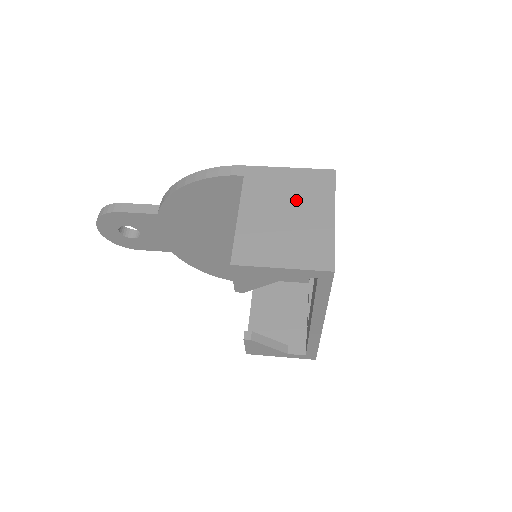
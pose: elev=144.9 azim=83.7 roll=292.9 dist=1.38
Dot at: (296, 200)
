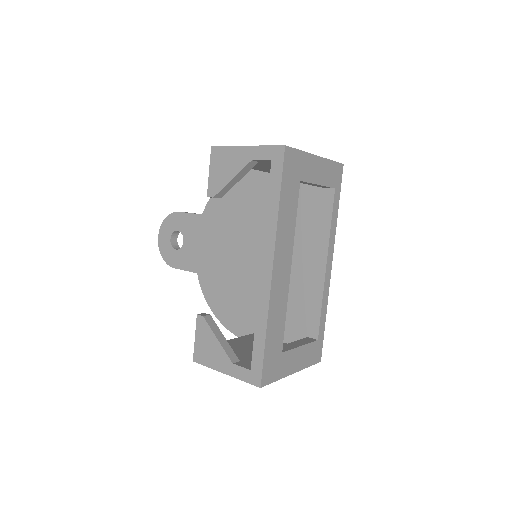
Dot at: occluded
